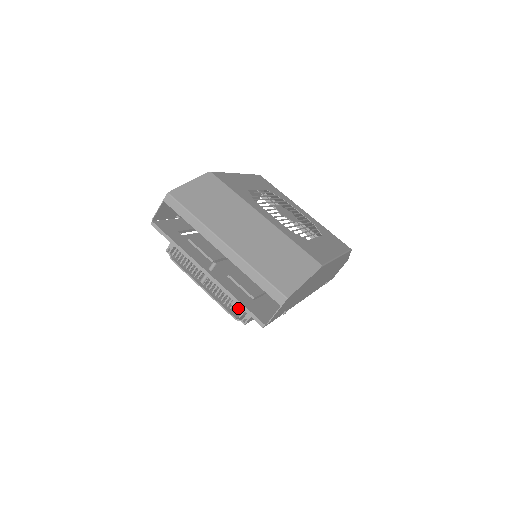
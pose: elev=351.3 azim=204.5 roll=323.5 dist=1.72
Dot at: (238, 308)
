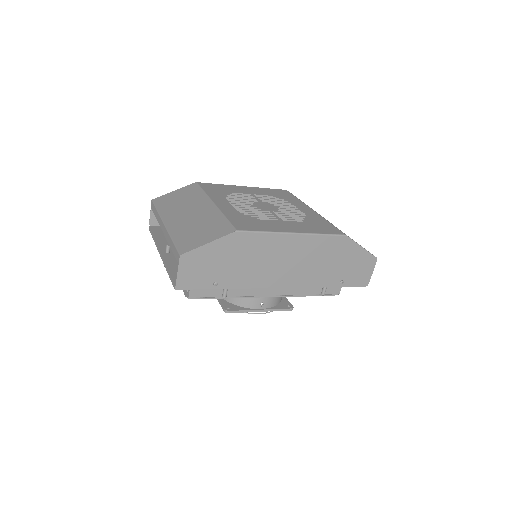
Dot at: occluded
